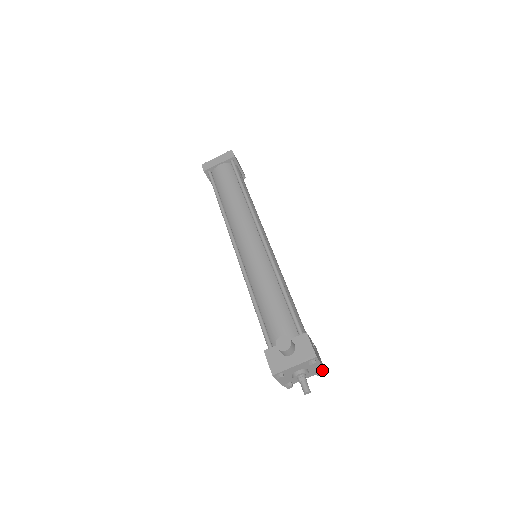
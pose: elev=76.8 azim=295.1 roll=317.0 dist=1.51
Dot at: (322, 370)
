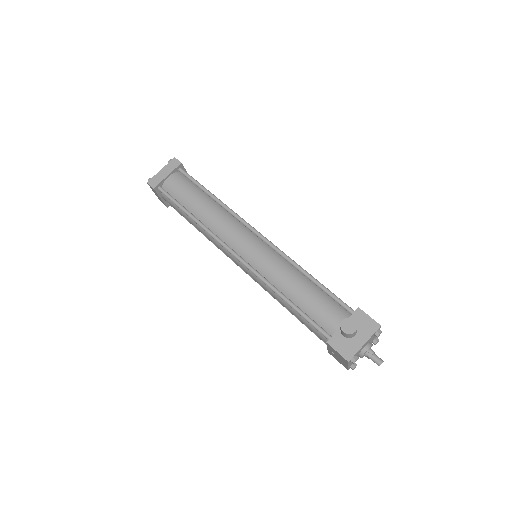
Dot at: (376, 338)
